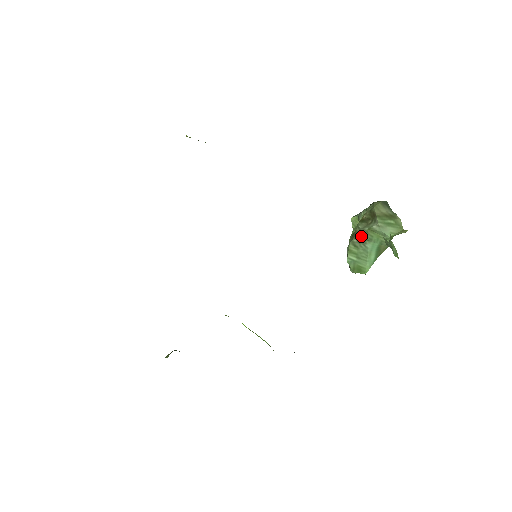
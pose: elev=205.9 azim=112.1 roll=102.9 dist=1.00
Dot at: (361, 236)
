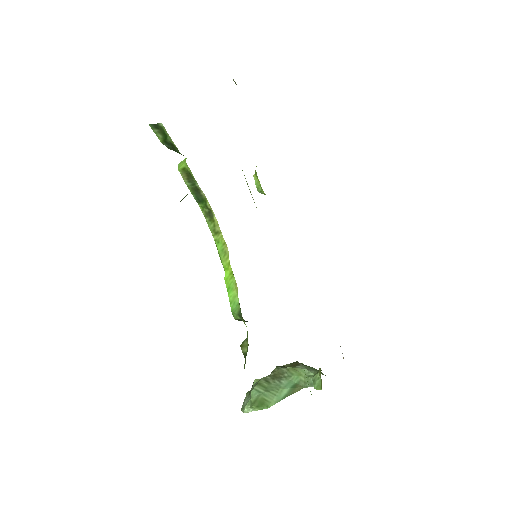
Dot at: (278, 374)
